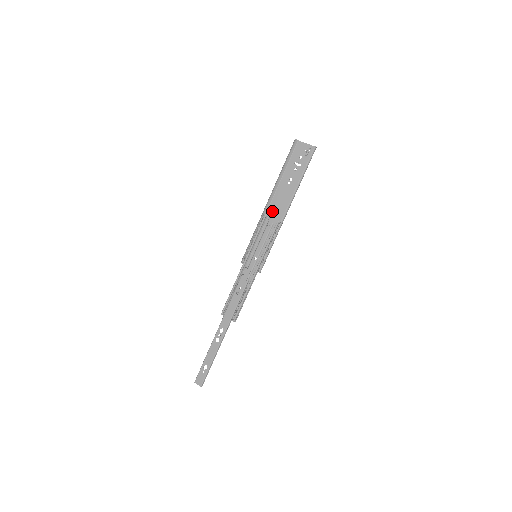
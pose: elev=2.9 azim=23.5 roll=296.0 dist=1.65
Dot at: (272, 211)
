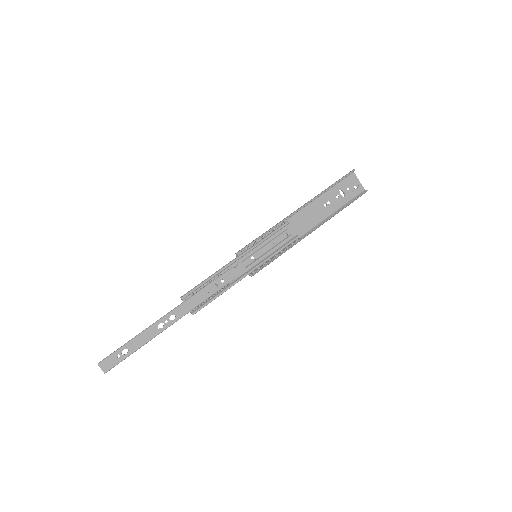
Dot at: (295, 220)
